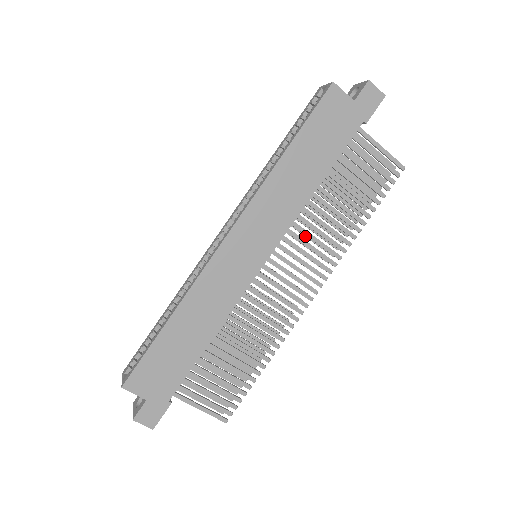
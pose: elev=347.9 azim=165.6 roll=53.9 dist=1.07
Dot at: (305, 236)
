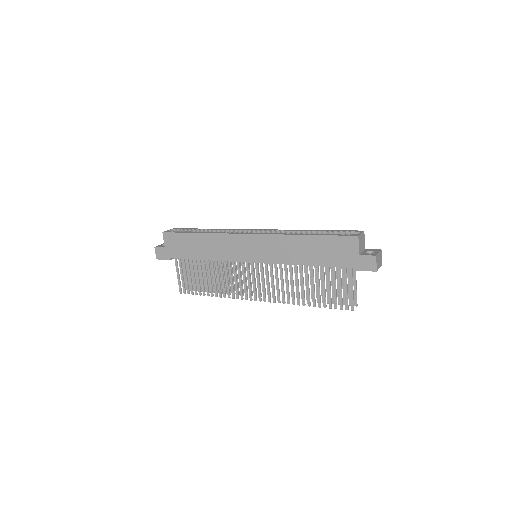
Dot at: occluded
